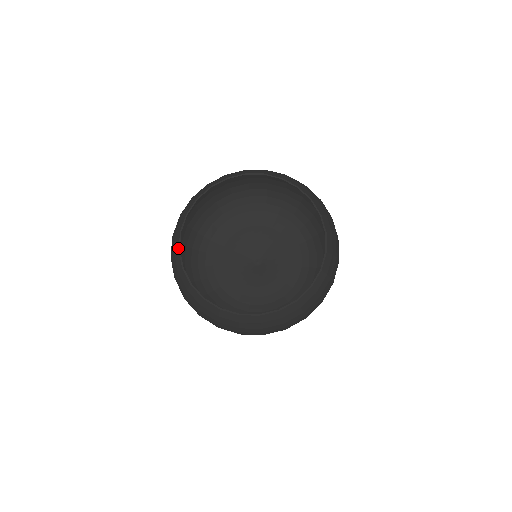
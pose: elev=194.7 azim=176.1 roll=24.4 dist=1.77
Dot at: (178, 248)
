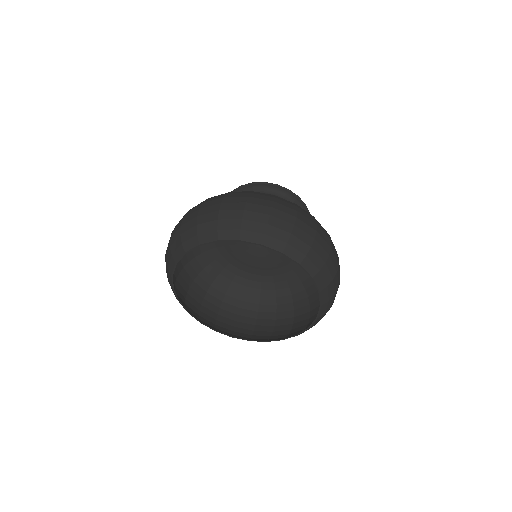
Dot at: (171, 274)
